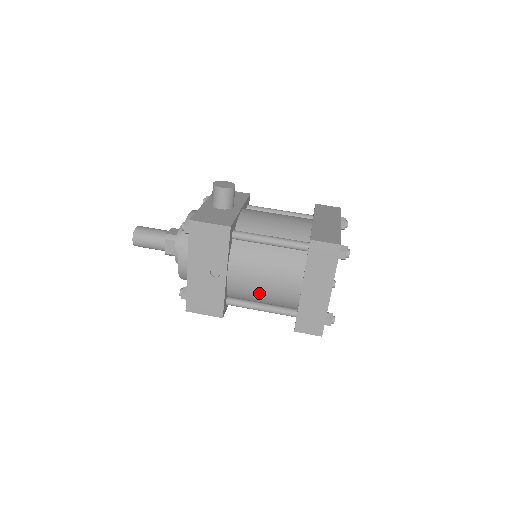
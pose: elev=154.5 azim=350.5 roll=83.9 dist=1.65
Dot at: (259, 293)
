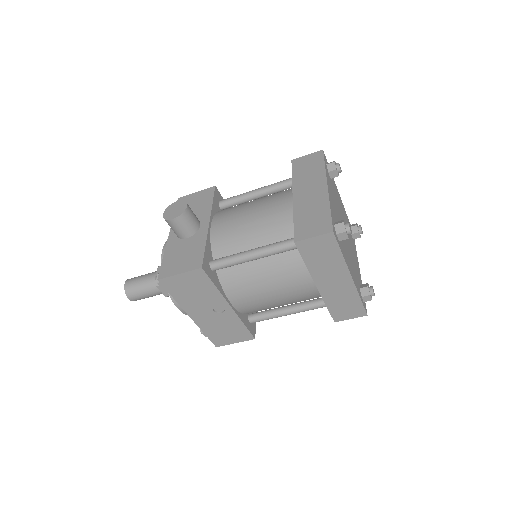
Dot at: (276, 304)
